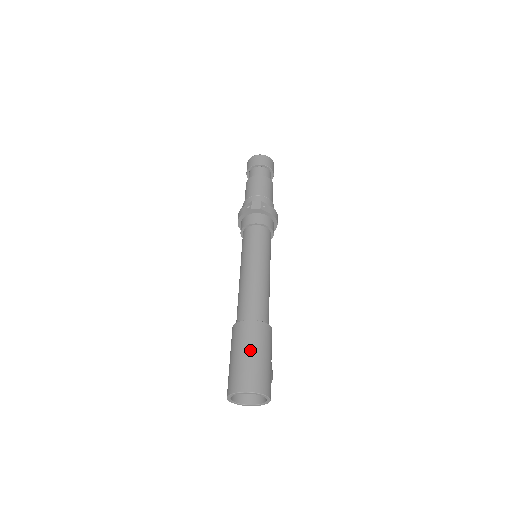
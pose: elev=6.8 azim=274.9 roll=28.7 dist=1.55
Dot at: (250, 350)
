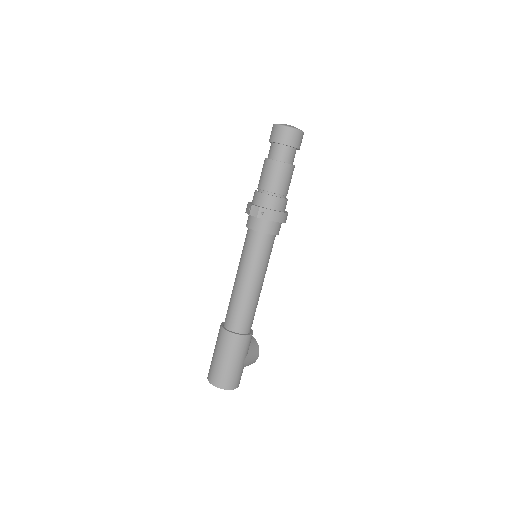
Dot at: (222, 356)
